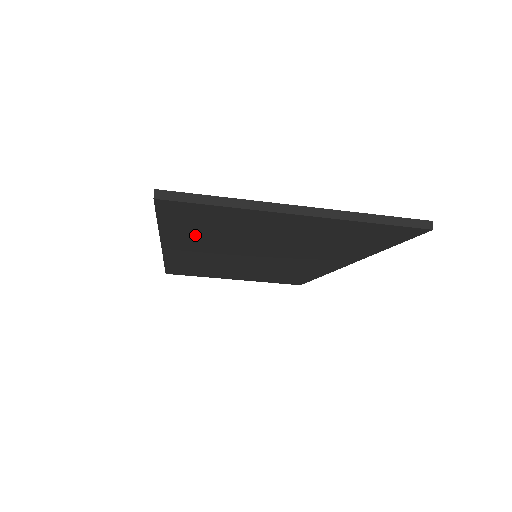
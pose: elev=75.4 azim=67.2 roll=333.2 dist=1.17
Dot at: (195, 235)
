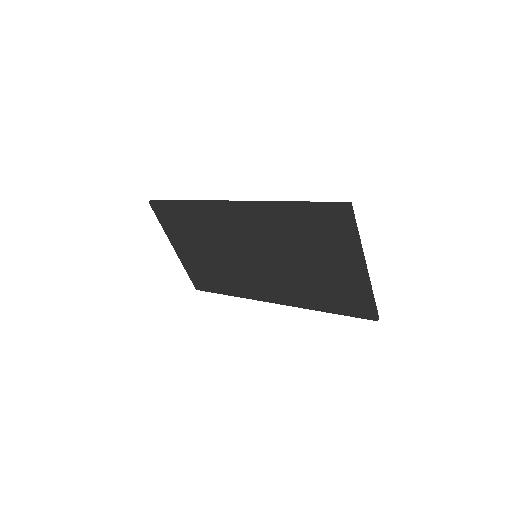
Dot at: (289, 223)
